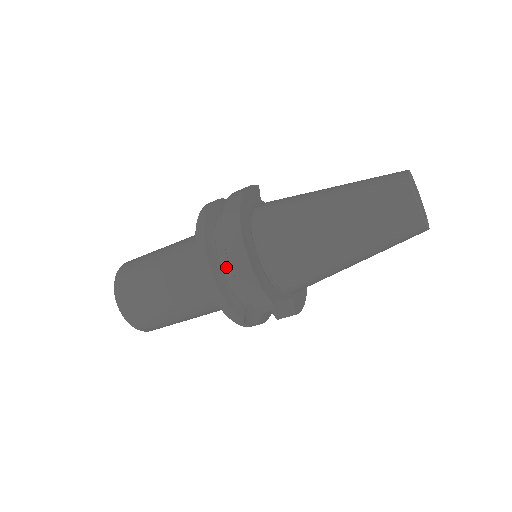
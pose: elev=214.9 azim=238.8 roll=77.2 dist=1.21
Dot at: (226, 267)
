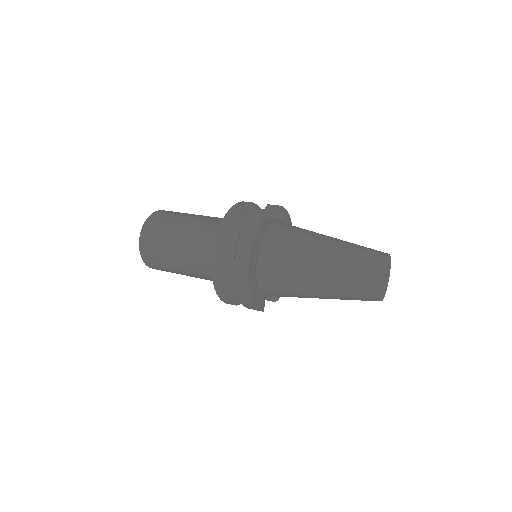
Dot at: (233, 286)
